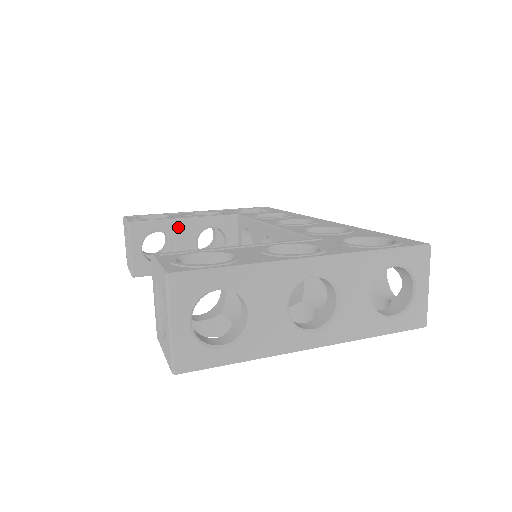
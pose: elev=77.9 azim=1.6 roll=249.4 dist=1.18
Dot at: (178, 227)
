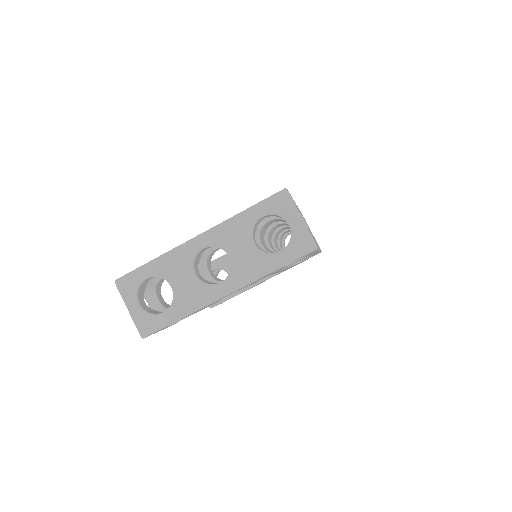
Dot at: (226, 261)
